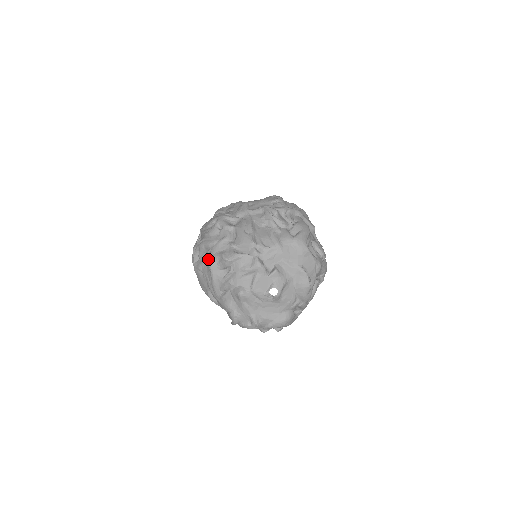
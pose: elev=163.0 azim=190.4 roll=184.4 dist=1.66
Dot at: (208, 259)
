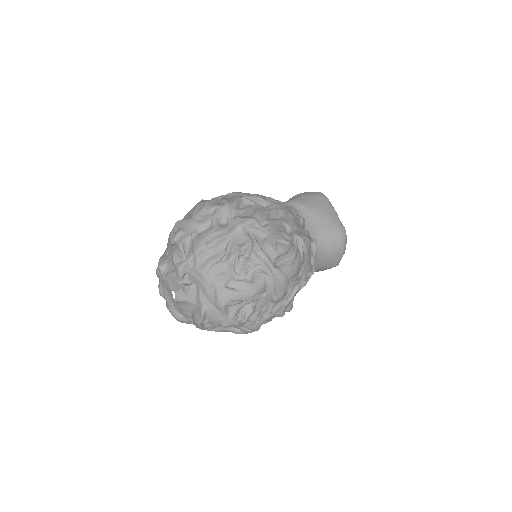
Dot at: (179, 221)
